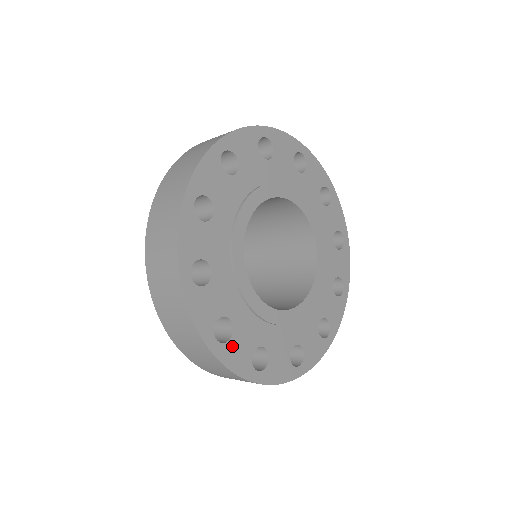
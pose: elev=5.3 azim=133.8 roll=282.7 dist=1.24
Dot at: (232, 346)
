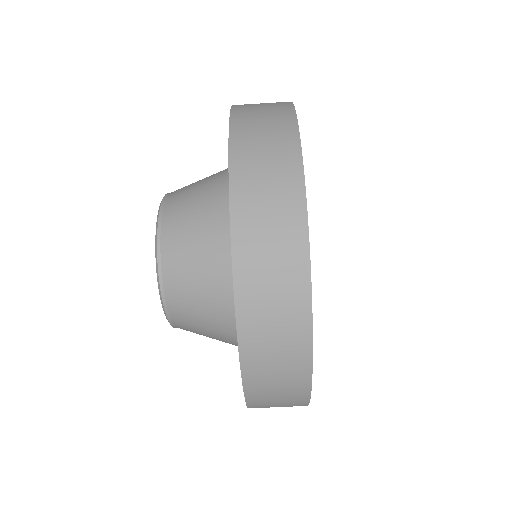
Dot at: occluded
